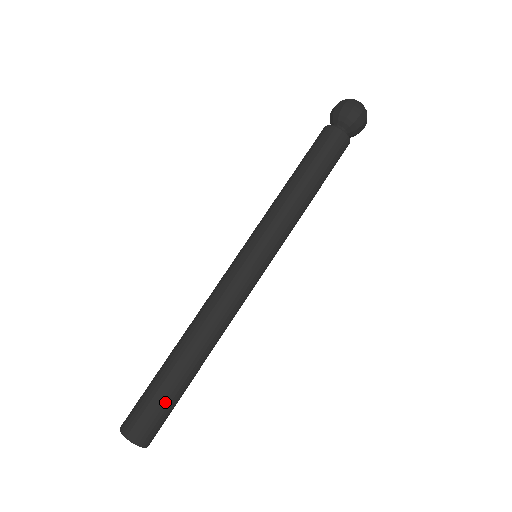
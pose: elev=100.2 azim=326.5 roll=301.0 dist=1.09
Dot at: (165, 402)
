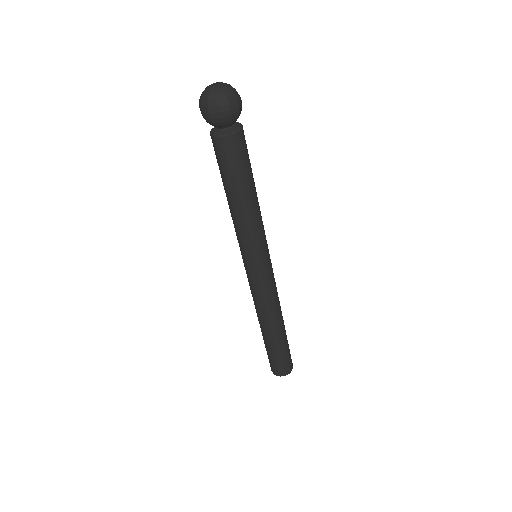
Dot at: (287, 351)
